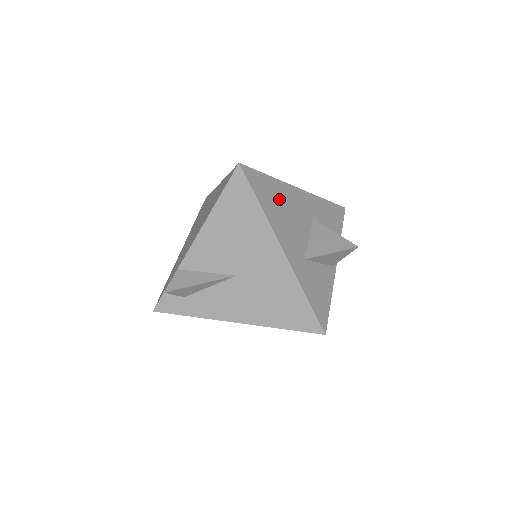
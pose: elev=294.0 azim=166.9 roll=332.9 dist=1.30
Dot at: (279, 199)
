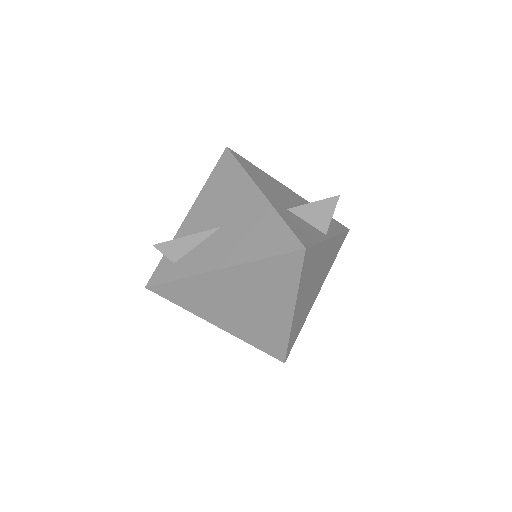
Dot at: (265, 178)
